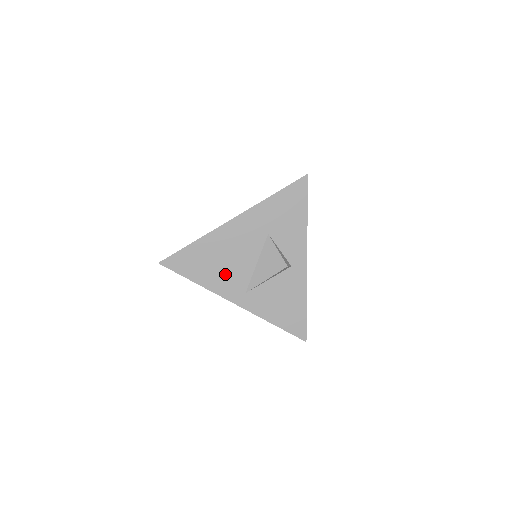
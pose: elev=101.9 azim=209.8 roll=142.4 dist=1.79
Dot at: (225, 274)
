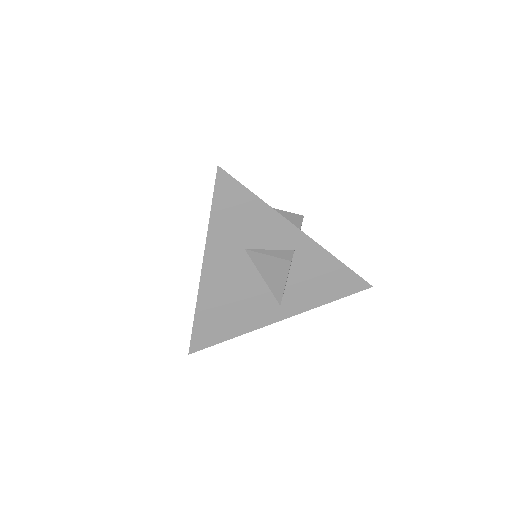
Dot at: (247, 311)
